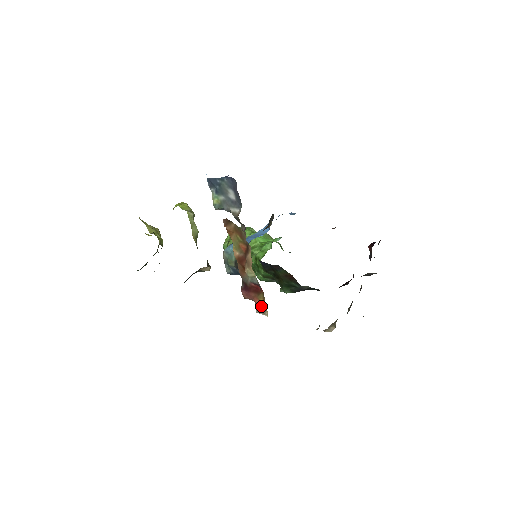
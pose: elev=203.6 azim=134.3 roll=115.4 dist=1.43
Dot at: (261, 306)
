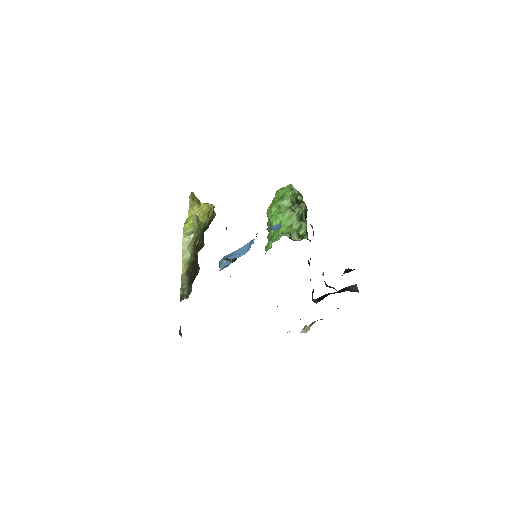
Dot at: occluded
